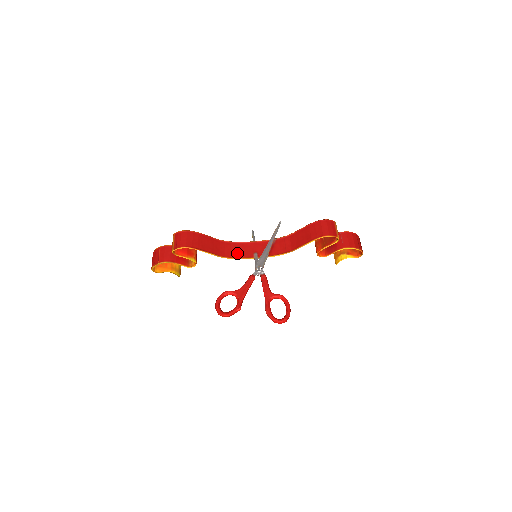
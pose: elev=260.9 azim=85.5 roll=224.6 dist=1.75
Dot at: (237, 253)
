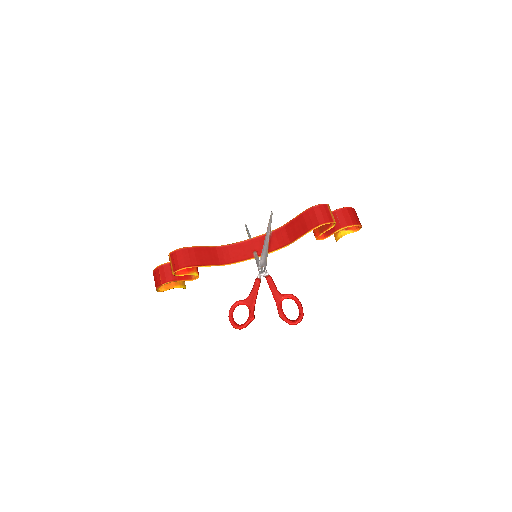
Dot at: (236, 256)
